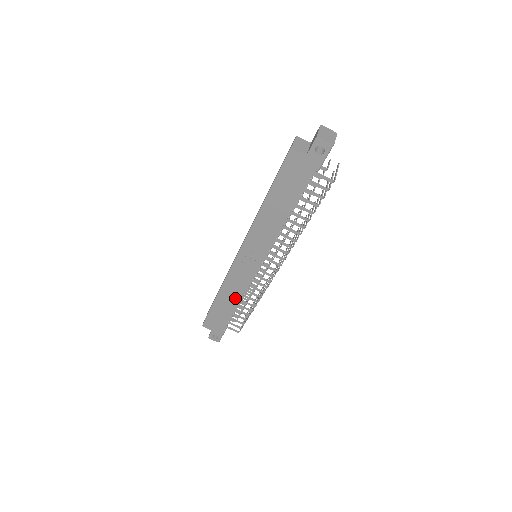
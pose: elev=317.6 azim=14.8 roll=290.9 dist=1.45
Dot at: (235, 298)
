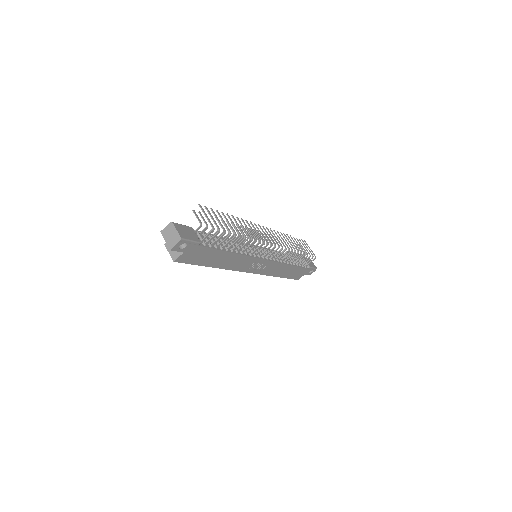
Dot at: (285, 268)
